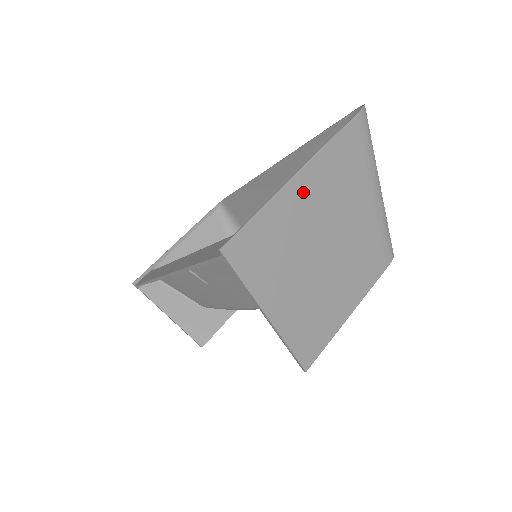
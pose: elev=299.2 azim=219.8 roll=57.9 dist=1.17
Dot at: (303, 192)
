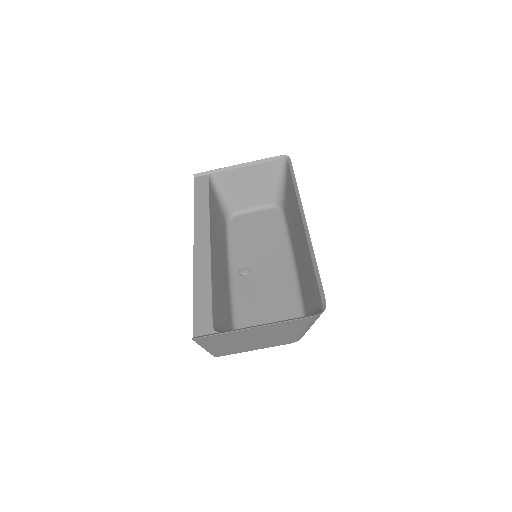
Dot at: (253, 331)
